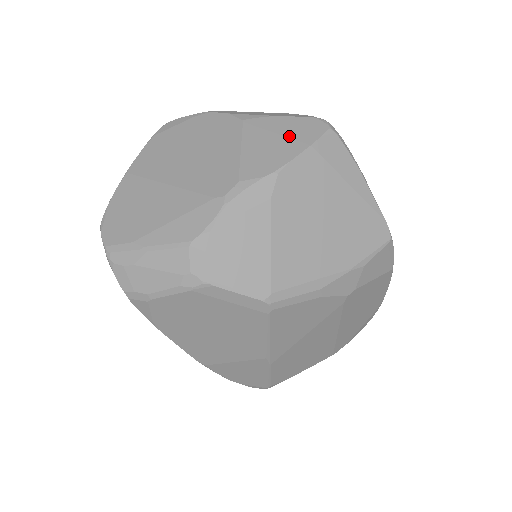
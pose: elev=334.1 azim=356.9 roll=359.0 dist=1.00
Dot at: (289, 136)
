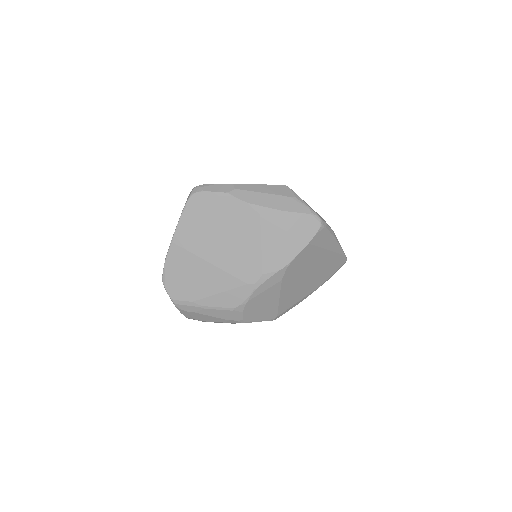
Dot at: (294, 234)
